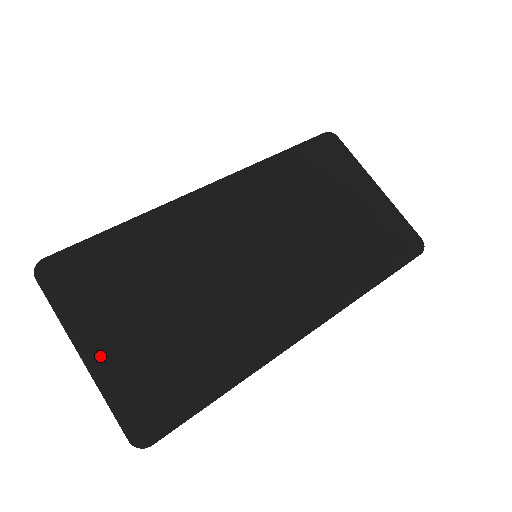
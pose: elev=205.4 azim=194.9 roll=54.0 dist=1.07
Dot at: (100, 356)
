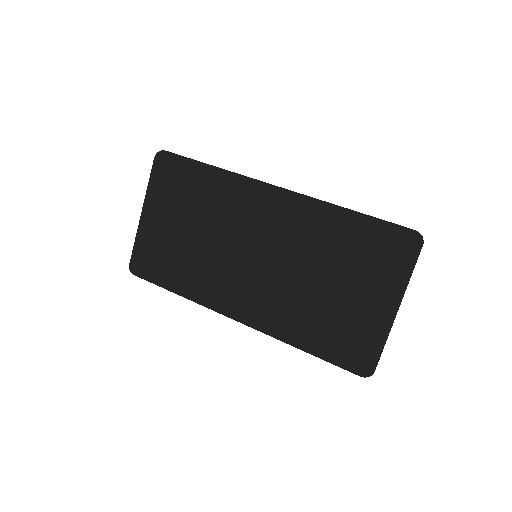
Dot at: (144, 222)
